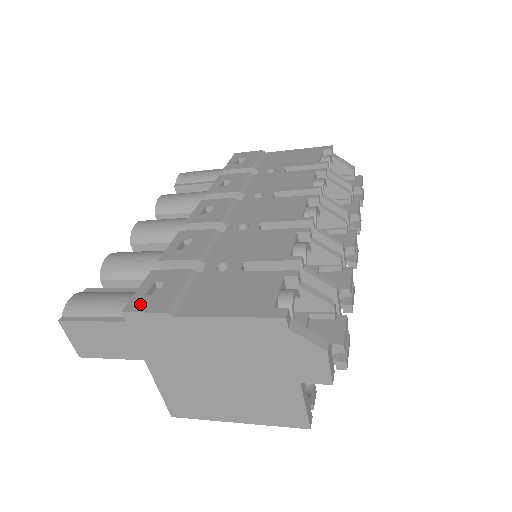
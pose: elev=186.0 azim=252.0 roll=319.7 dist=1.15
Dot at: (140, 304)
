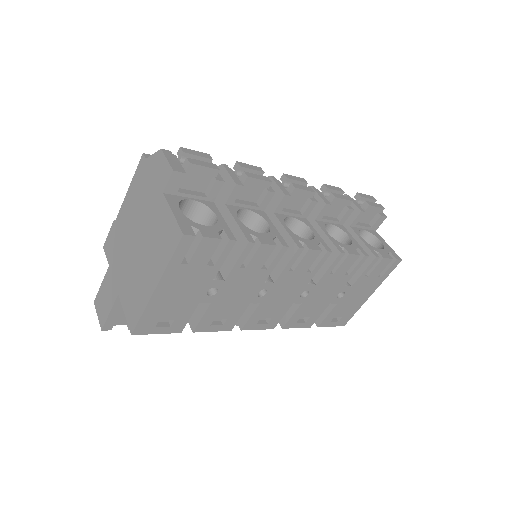
Dot at: occluded
